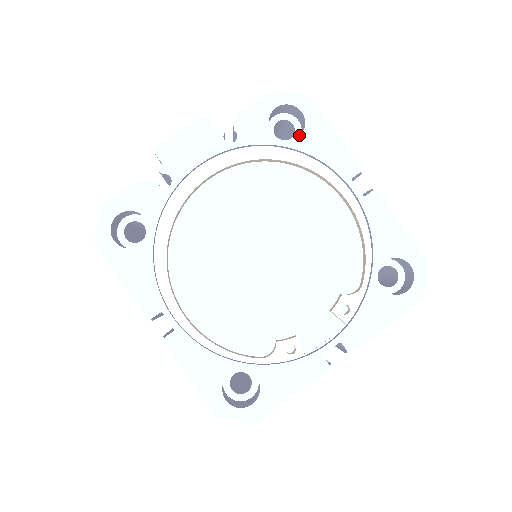
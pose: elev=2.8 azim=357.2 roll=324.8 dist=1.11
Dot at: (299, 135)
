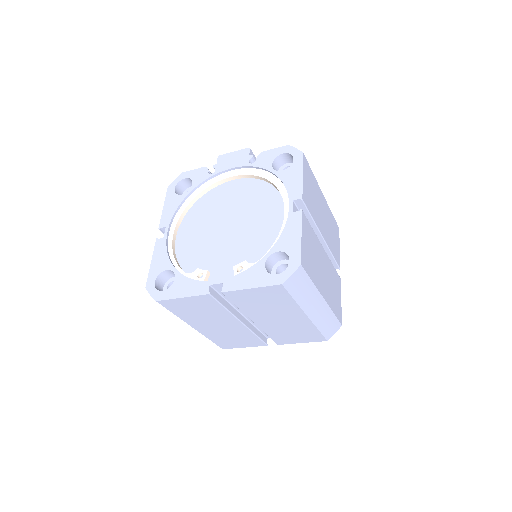
Dot at: occluded
